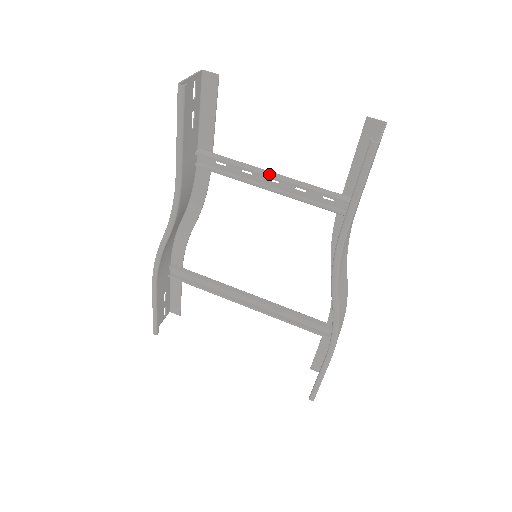
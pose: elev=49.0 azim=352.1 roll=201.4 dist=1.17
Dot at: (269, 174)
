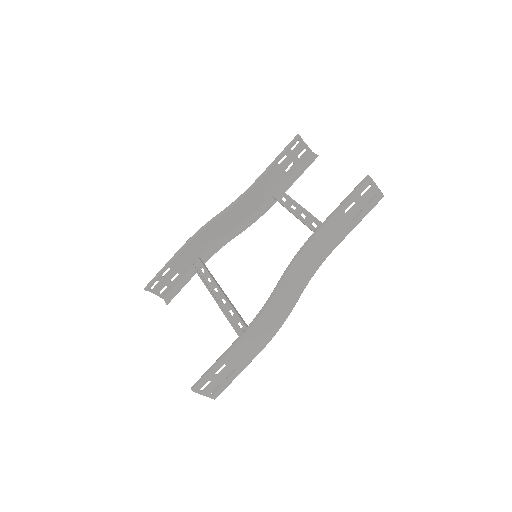
Dot at: (304, 208)
